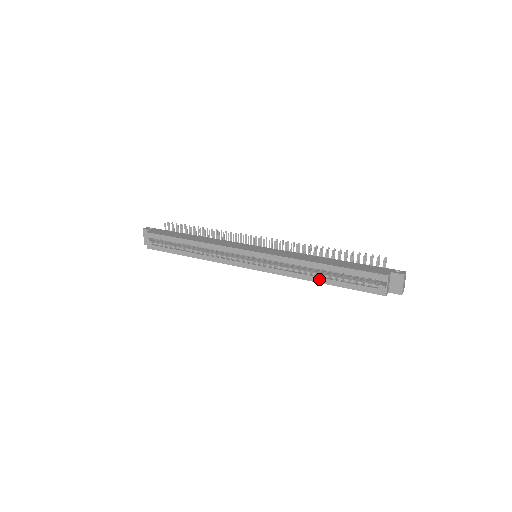
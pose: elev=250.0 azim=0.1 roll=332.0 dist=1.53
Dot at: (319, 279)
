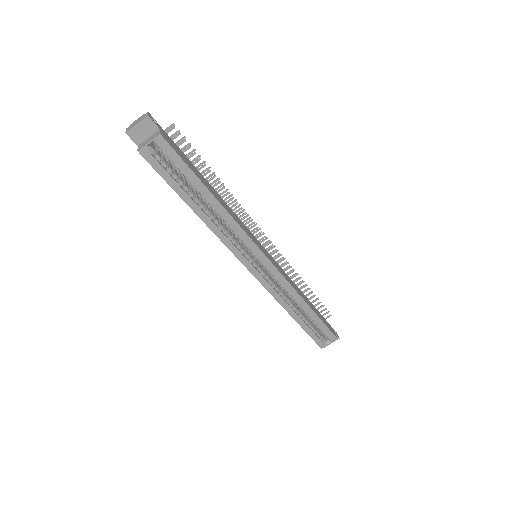
Dot at: (295, 314)
